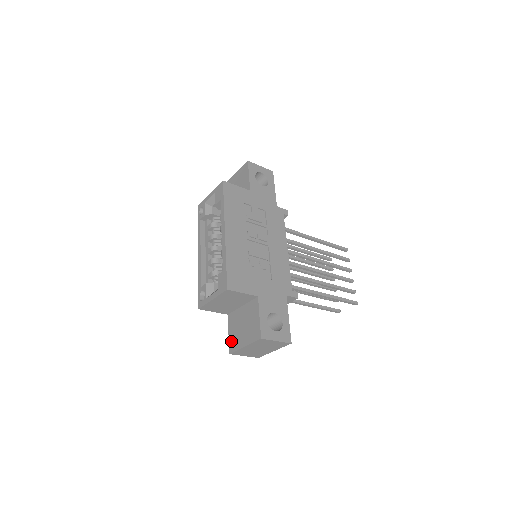
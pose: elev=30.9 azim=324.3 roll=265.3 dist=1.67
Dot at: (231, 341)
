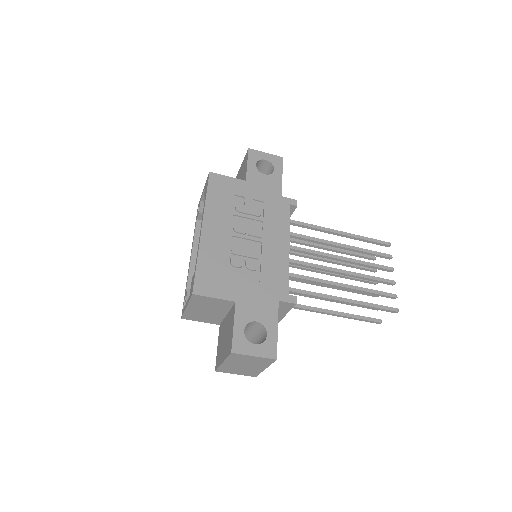
Dot at: (217, 356)
